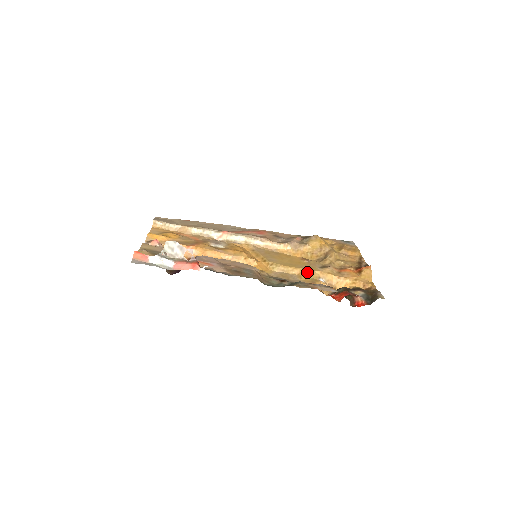
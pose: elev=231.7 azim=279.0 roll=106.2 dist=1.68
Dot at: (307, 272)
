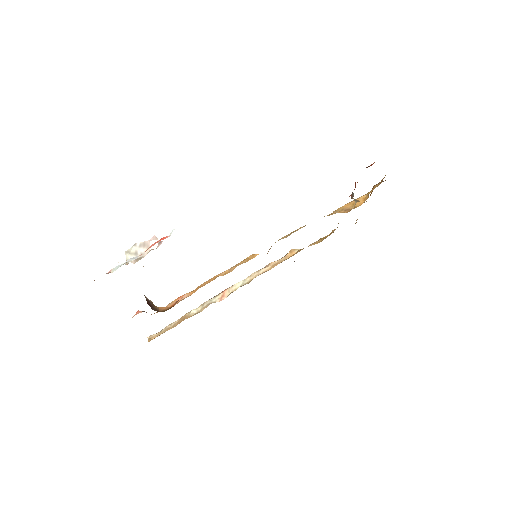
Dot at: occluded
